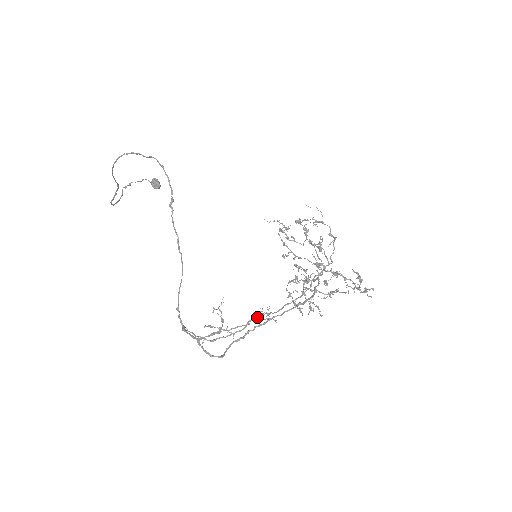
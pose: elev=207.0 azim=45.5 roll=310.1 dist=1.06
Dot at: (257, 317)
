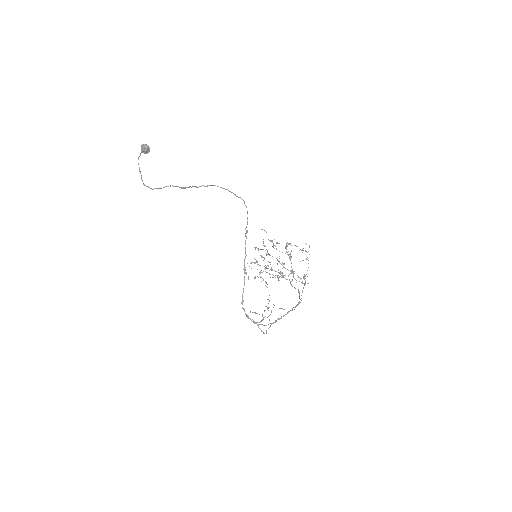
Dot at: (287, 313)
